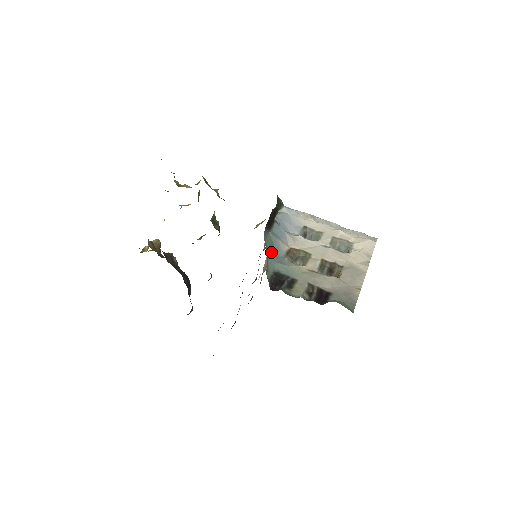
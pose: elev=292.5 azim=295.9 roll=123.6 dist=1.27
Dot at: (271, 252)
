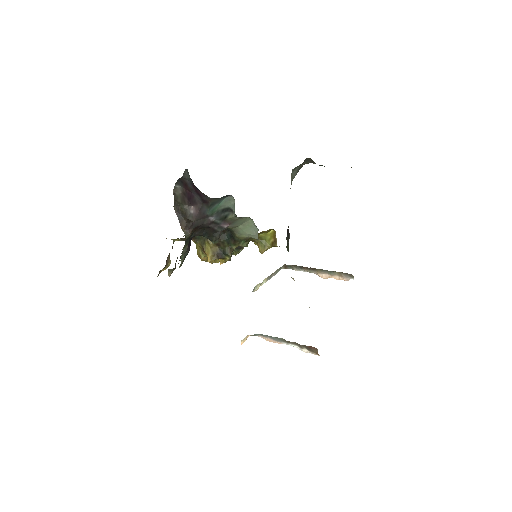
Dot at: occluded
